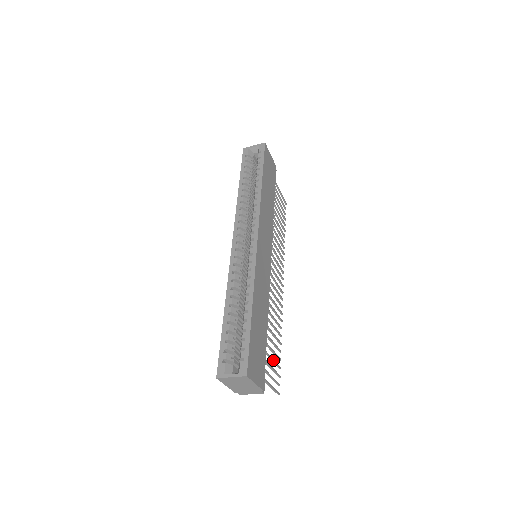
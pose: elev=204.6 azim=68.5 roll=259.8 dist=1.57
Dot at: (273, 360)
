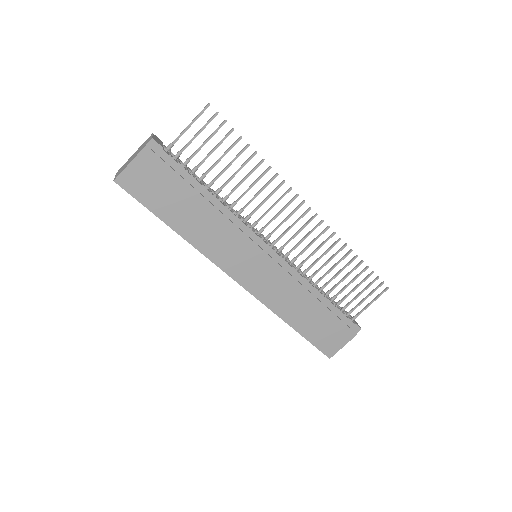
Dot at: (356, 288)
